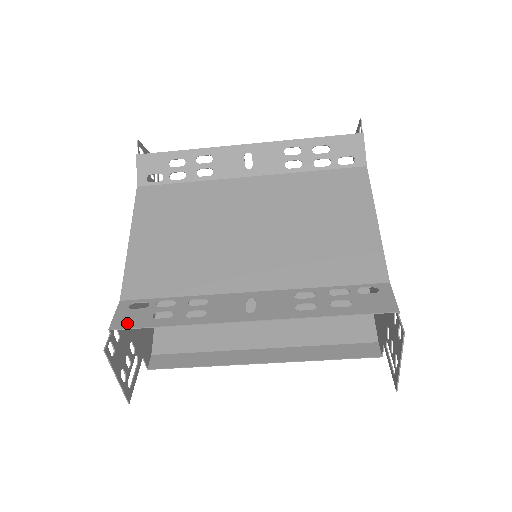
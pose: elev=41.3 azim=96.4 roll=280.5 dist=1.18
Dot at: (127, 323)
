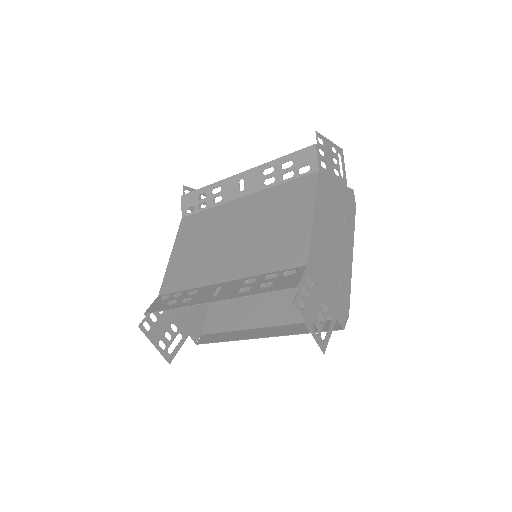
Dot at: (153, 309)
